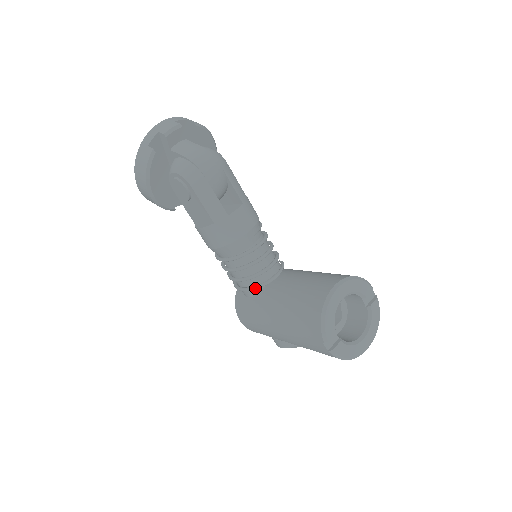
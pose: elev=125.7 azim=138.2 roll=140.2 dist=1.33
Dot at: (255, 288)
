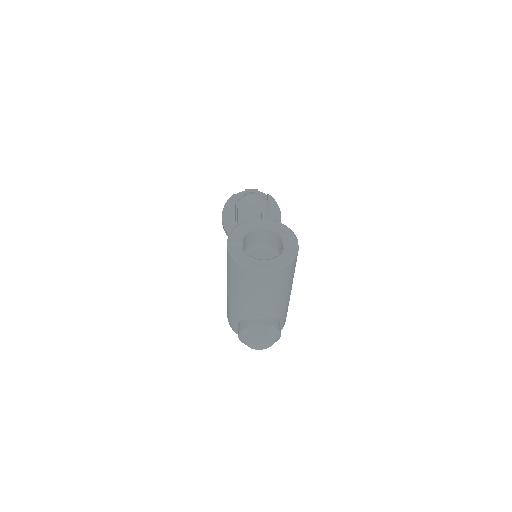
Dot at: occluded
